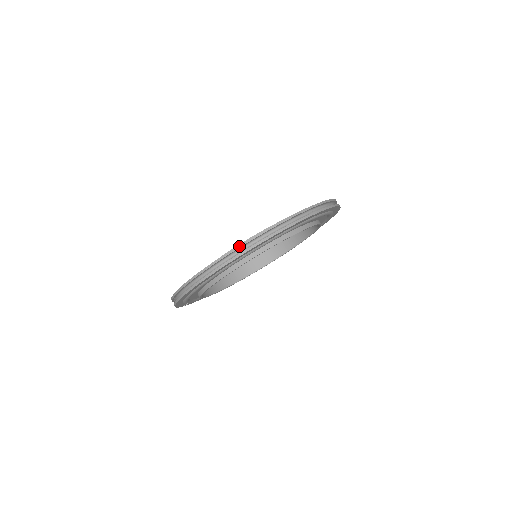
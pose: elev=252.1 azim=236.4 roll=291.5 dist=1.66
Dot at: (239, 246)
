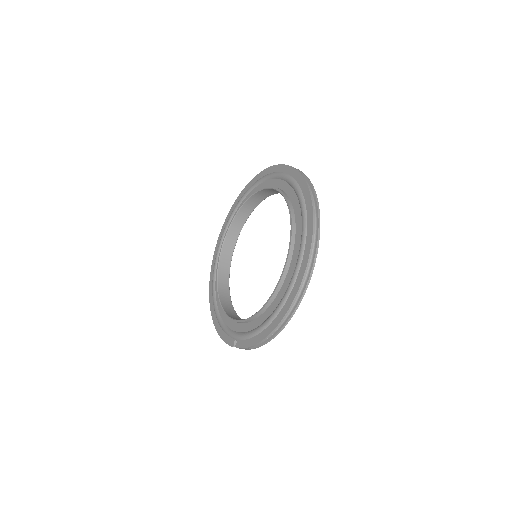
Dot at: (313, 240)
